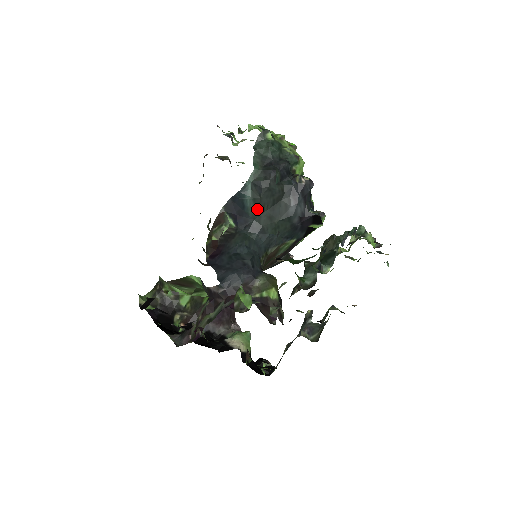
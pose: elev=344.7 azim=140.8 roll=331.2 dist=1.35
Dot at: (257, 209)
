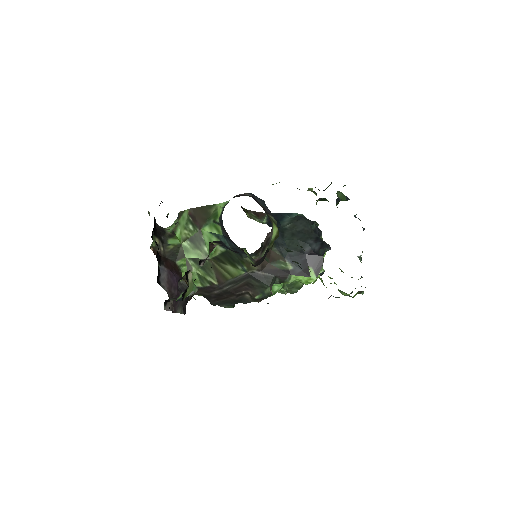
Dot at: (289, 224)
